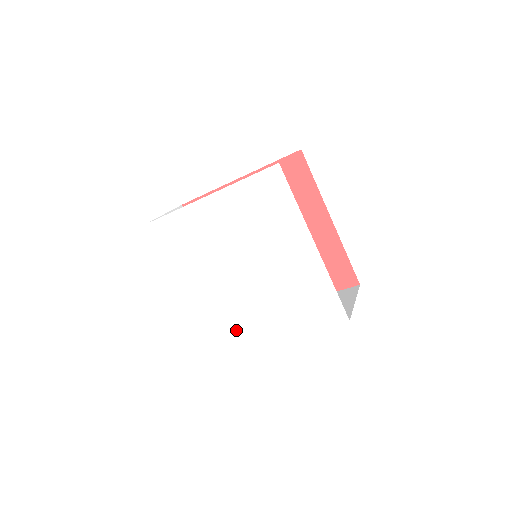
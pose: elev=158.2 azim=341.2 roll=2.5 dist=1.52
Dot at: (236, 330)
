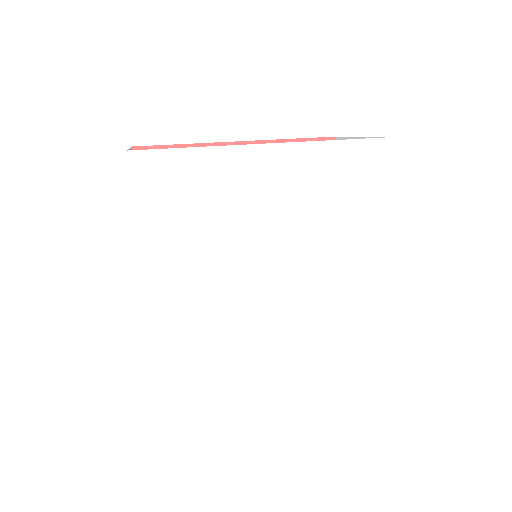
Dot at: (218, 362)
